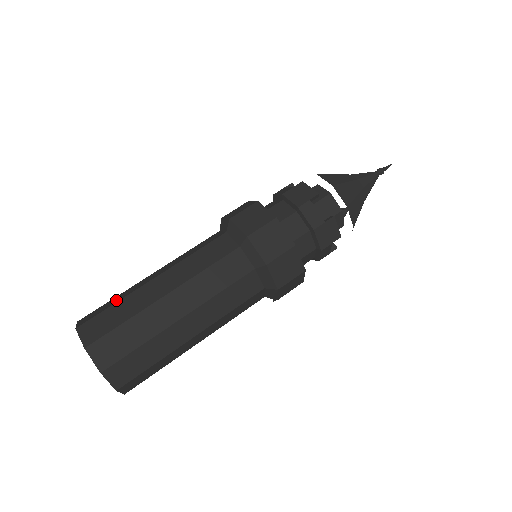
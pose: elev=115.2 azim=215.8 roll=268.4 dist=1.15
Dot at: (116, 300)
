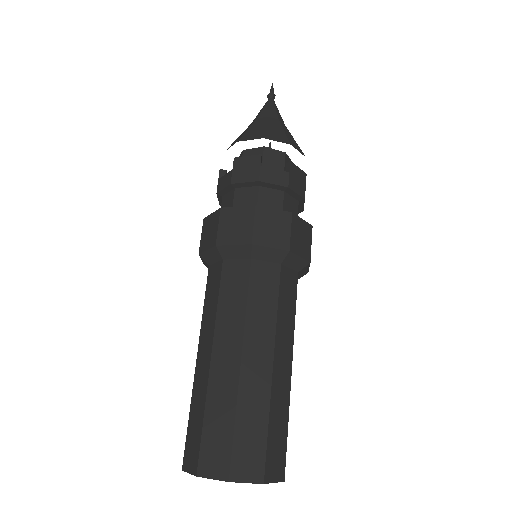
Dot at: (199, 414)
